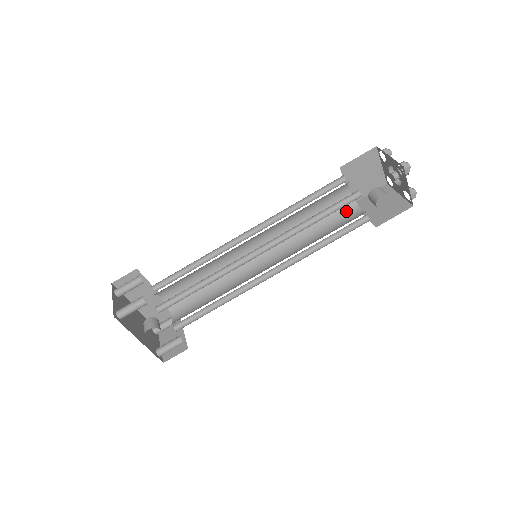
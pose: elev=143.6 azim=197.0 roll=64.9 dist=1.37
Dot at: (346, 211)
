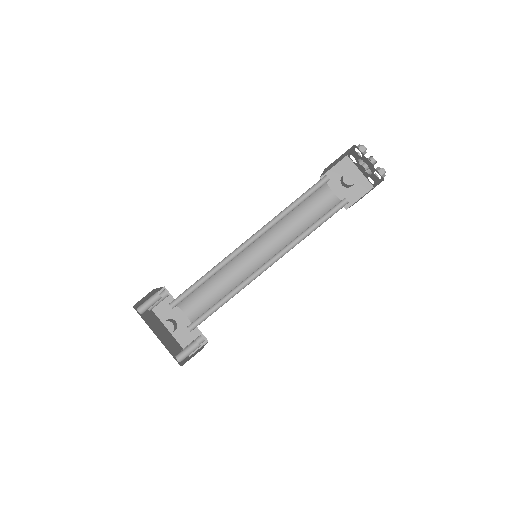
Dot at: occluded
